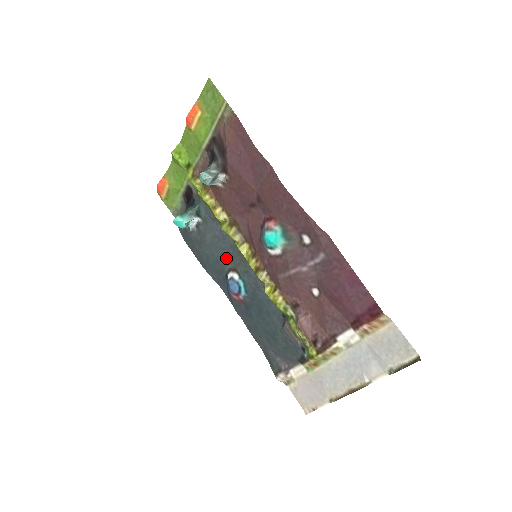
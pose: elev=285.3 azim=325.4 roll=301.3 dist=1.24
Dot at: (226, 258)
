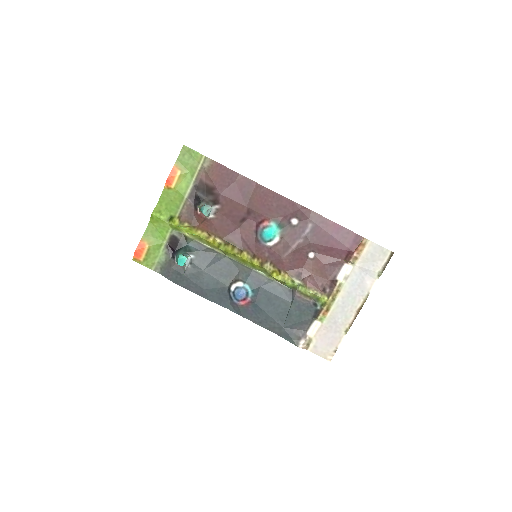
Dot at: (225, 276)
